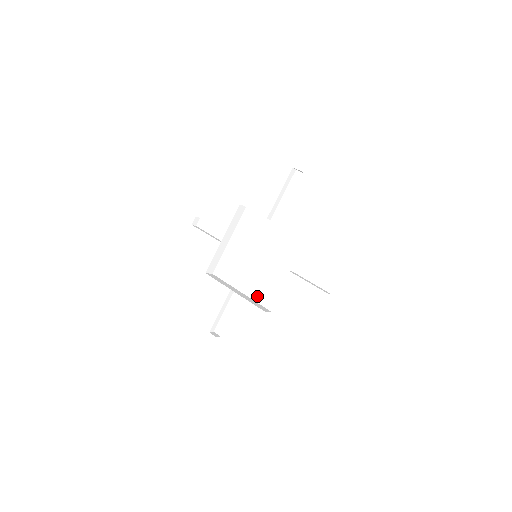
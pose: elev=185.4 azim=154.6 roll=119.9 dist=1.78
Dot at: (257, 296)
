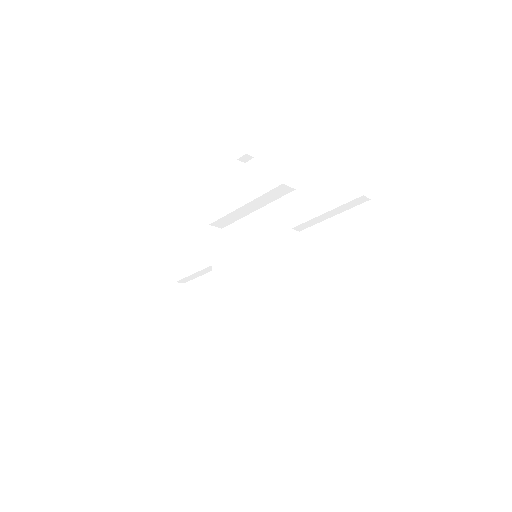
Dot at: (232, 294)
